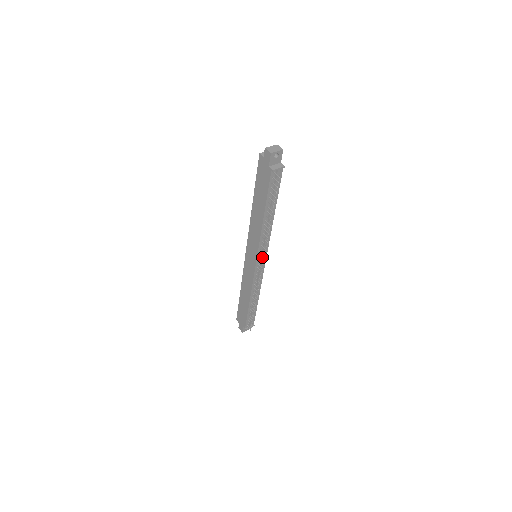
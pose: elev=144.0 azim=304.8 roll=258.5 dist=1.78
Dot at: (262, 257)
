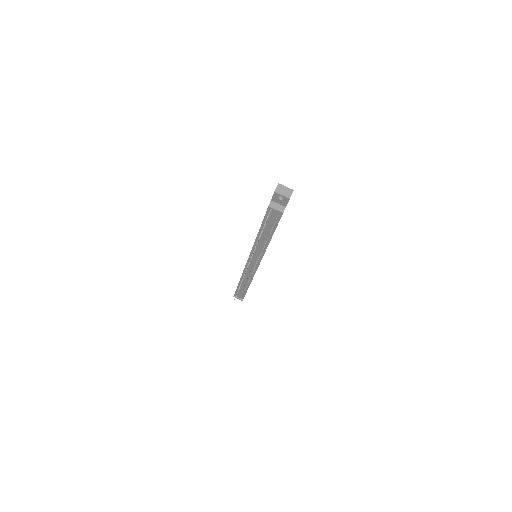
Dot at: (253, 261)
